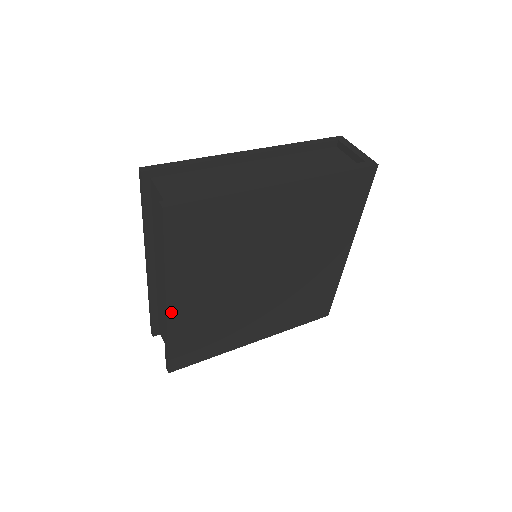
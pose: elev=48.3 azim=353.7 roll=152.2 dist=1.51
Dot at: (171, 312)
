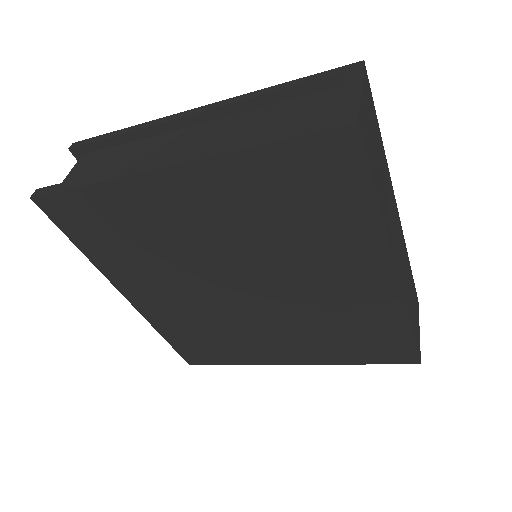
Dot at: (139, 306)
